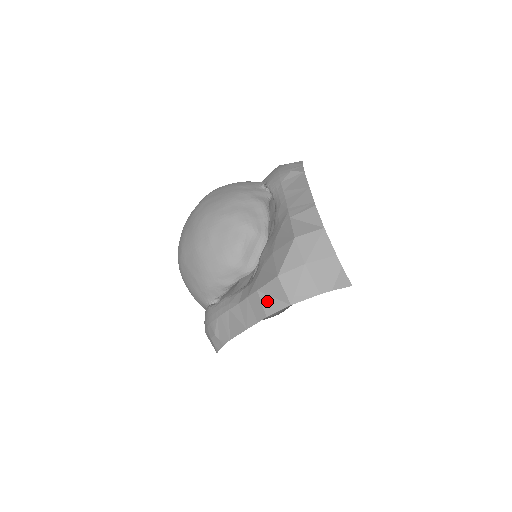
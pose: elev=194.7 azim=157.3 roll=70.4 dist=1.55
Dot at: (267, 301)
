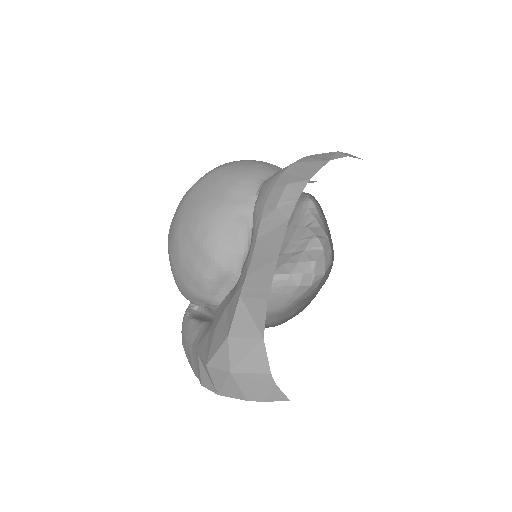
Dot at: (203, 372)
